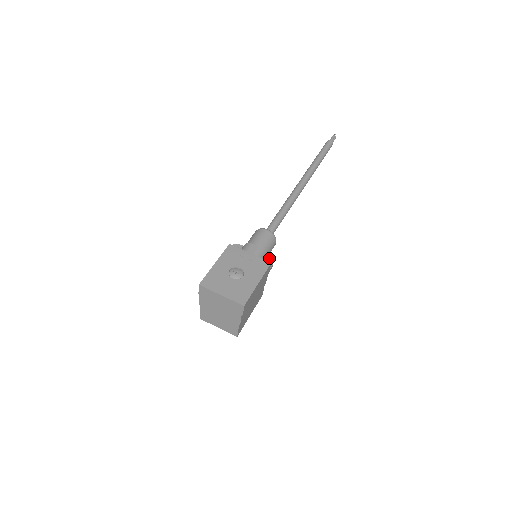
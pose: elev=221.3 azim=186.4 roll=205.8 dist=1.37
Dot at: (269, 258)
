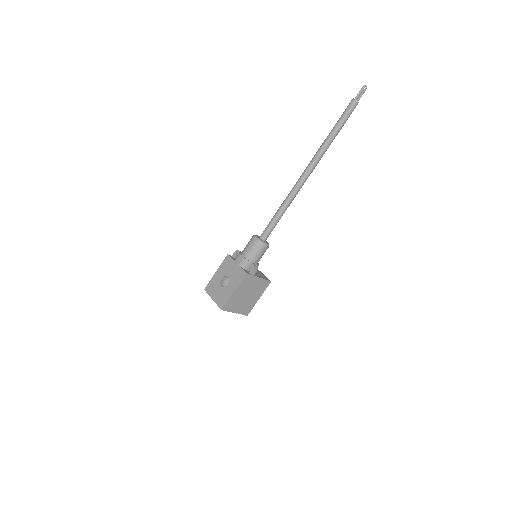
Dot at: (253, 265)
